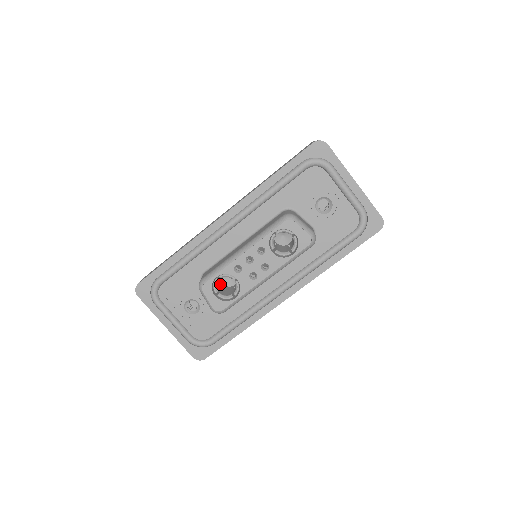
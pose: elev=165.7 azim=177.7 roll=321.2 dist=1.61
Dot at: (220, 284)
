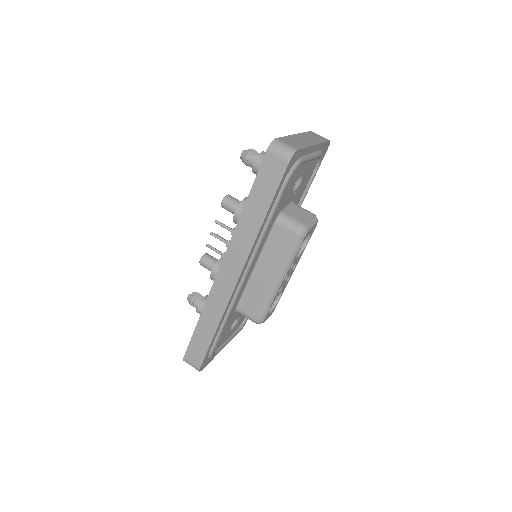
Dot at: occluded
